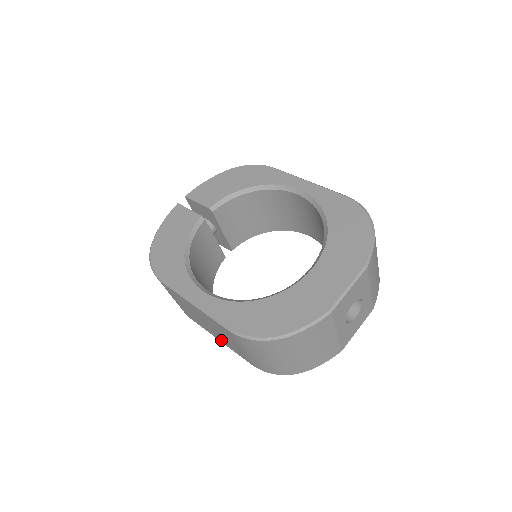
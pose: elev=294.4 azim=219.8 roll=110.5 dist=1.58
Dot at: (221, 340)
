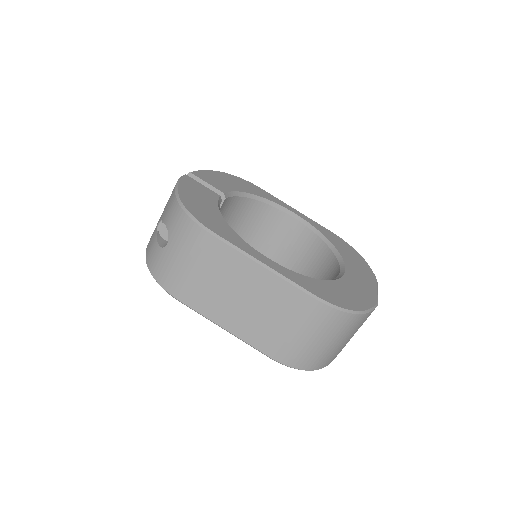
Dot at: (235, 326)
